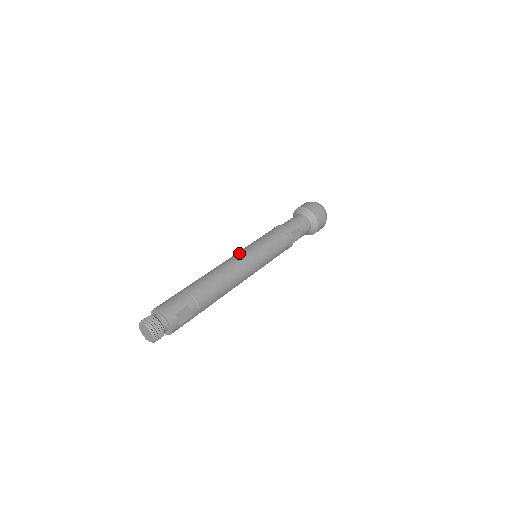
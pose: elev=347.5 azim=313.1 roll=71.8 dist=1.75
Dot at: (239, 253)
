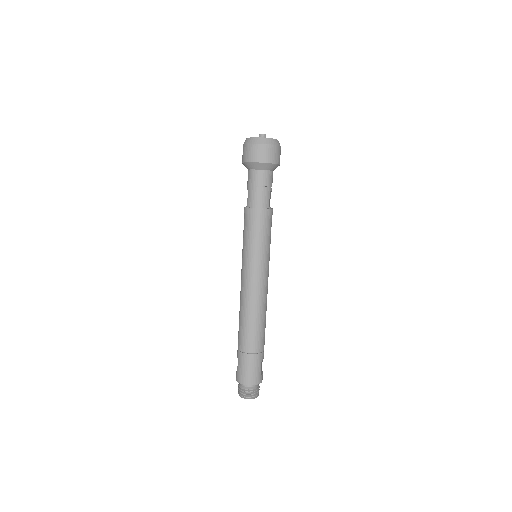
Dot at: (252, 279)
